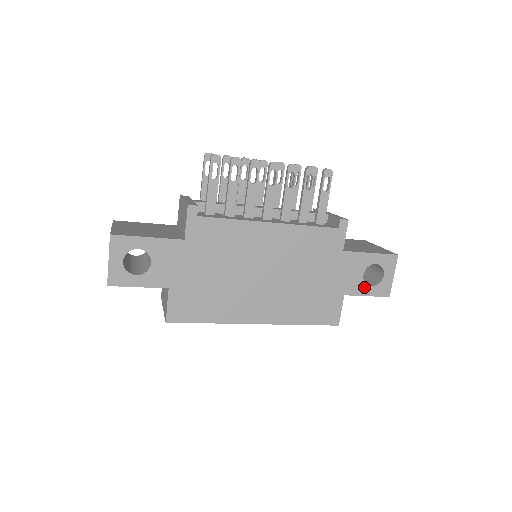
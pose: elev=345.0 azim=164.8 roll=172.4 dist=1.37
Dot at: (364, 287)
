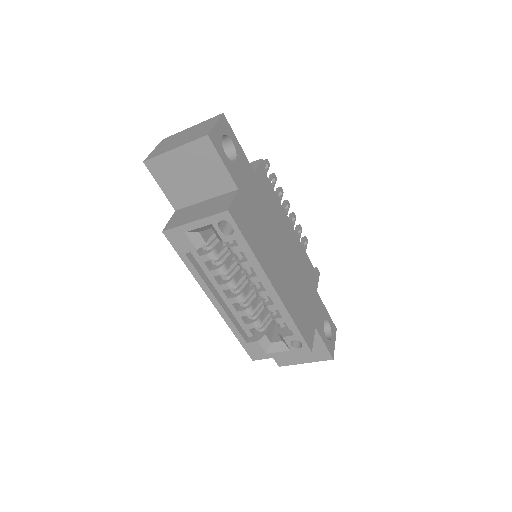
Dot at: (324, 334)
